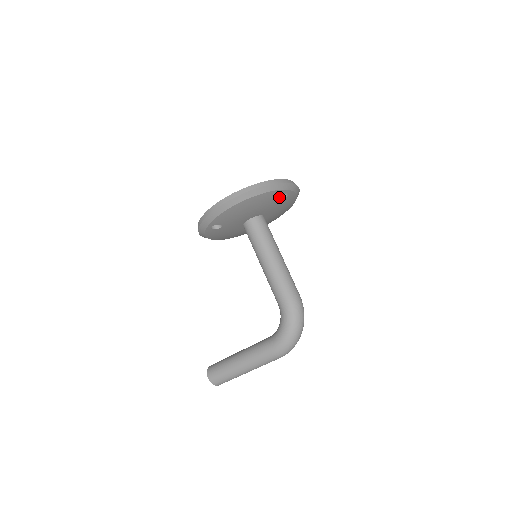
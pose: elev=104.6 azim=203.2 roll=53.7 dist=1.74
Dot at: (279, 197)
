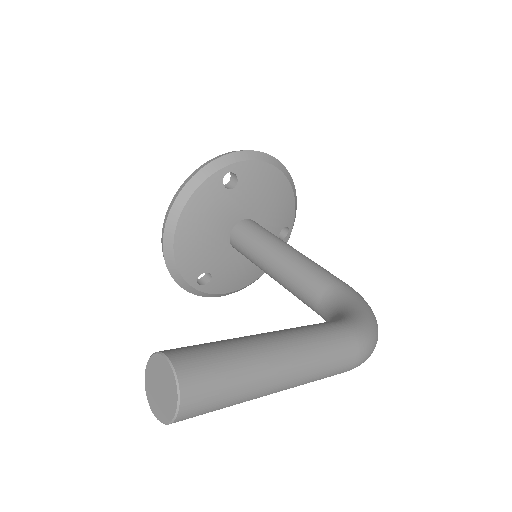
Dot at: (285, 225)
